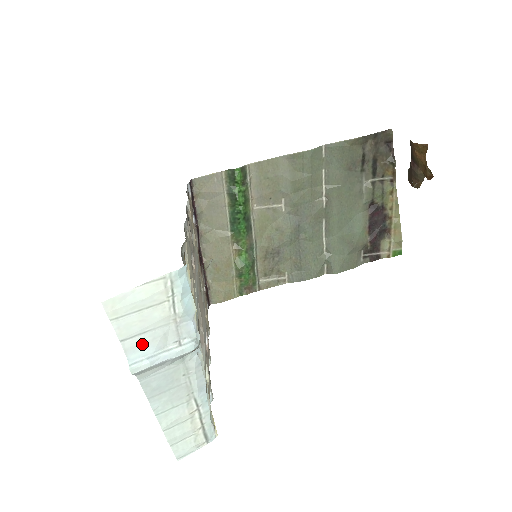
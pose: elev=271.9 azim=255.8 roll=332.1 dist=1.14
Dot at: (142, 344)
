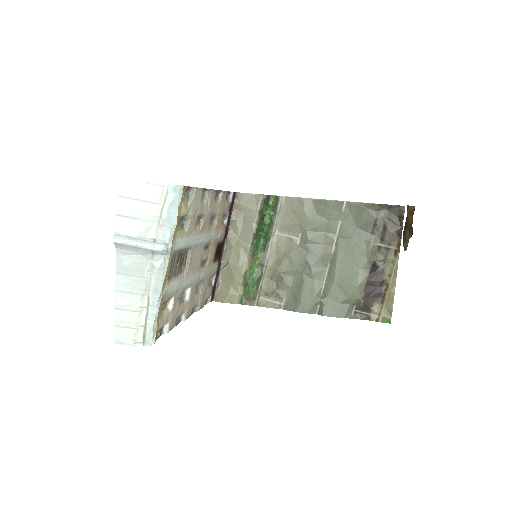
Dot at: (130, 226)
